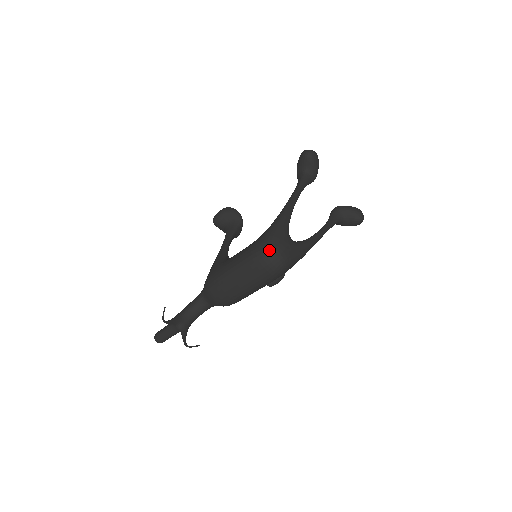
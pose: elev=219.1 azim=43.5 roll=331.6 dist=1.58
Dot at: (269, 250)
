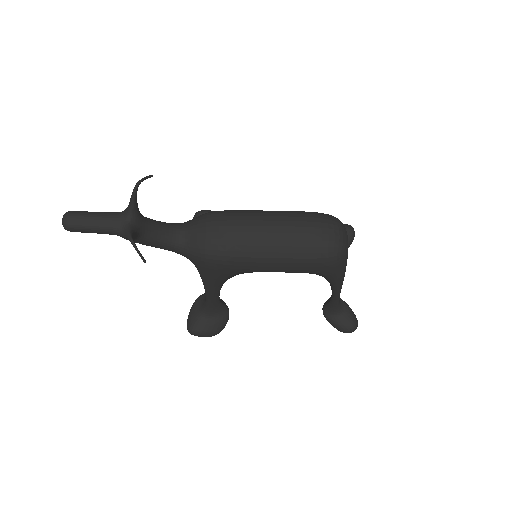
Dot at: (339, 223)
